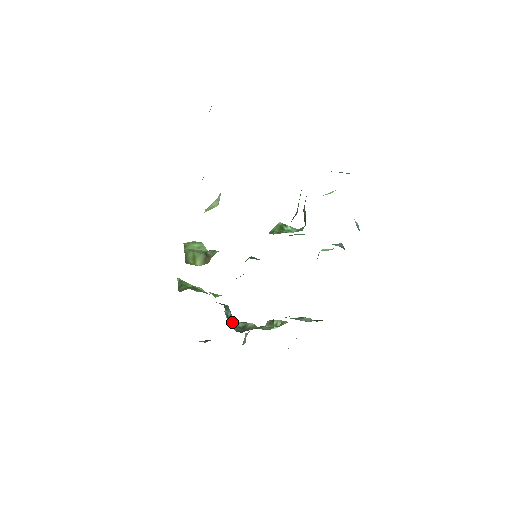
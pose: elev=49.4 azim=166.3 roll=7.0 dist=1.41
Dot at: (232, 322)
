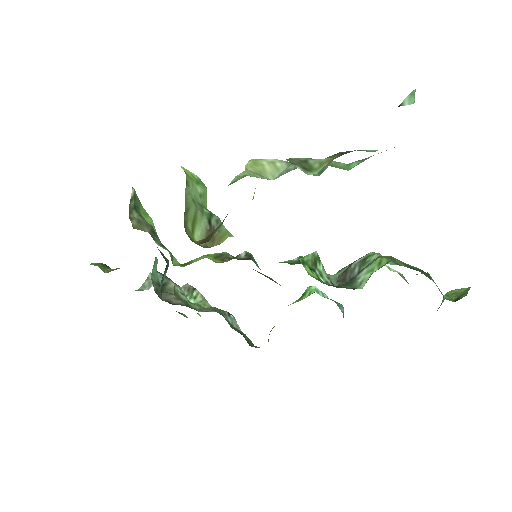
Dot at: (161, 285)
